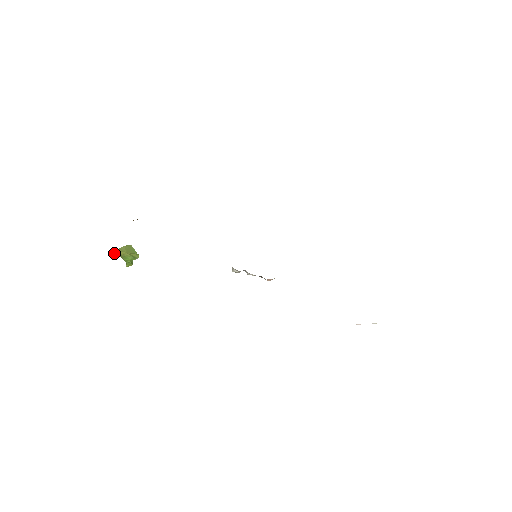
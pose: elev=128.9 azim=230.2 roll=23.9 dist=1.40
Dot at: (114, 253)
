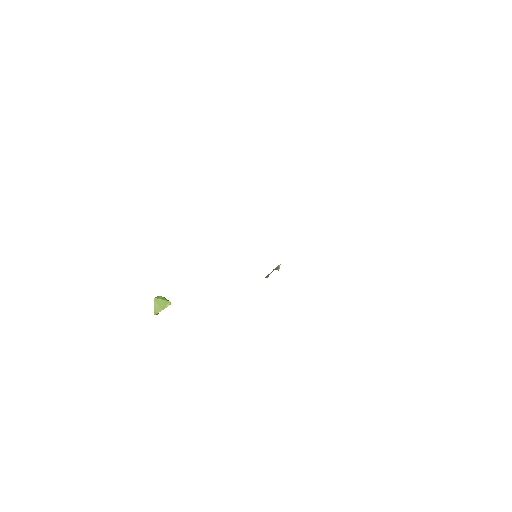
Dot at: occluded
